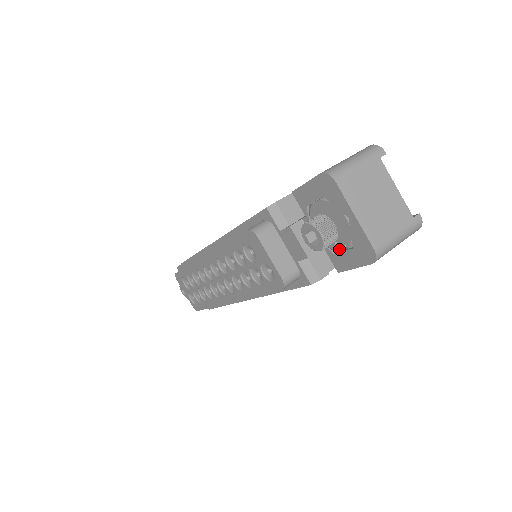
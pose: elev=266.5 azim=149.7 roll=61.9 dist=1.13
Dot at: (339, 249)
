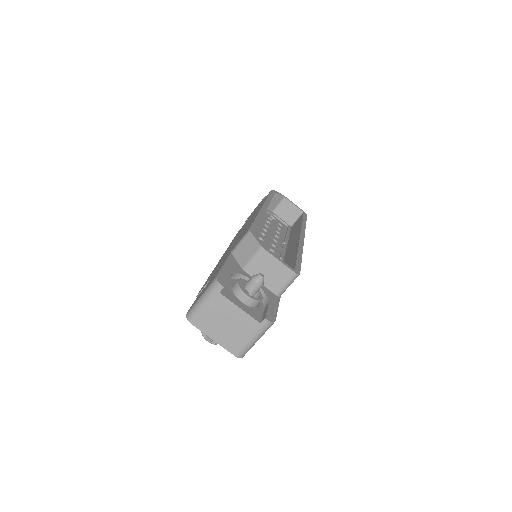
Dot at: occluded
